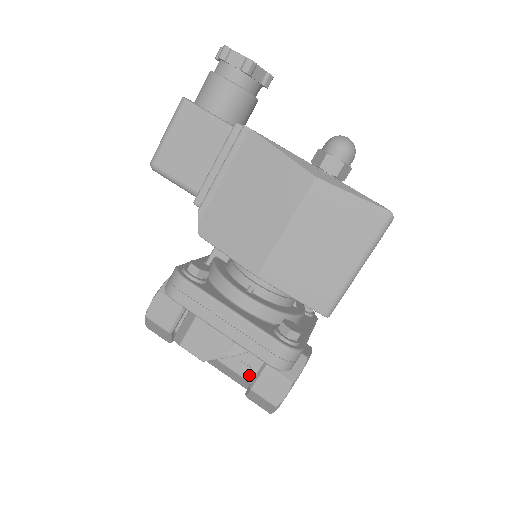
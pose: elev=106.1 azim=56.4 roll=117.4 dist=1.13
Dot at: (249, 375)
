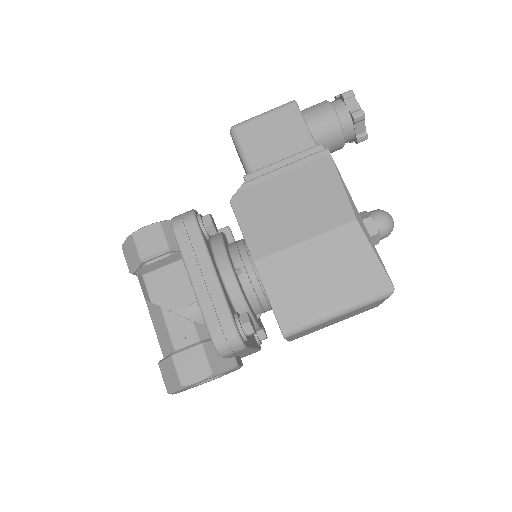
Dot at: (179, 343)
